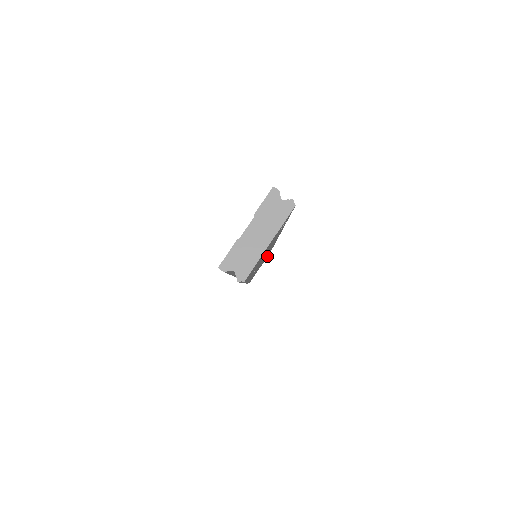
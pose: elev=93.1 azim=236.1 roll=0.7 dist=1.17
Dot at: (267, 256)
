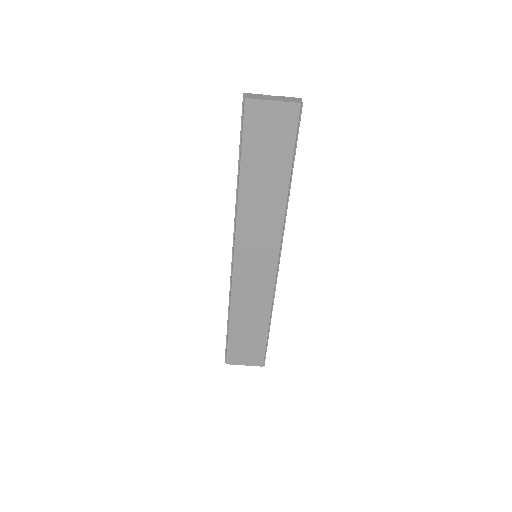
Dot at: (258, 362)
